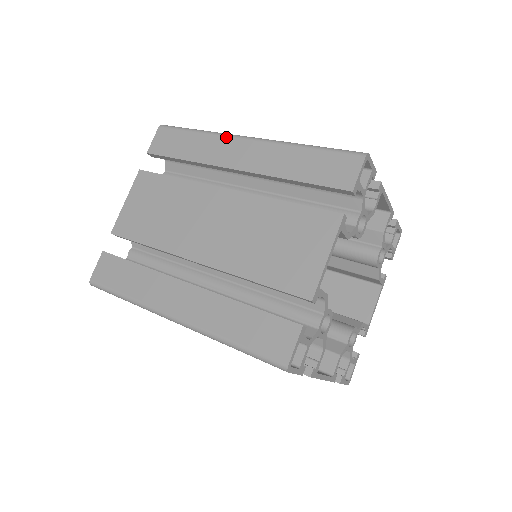
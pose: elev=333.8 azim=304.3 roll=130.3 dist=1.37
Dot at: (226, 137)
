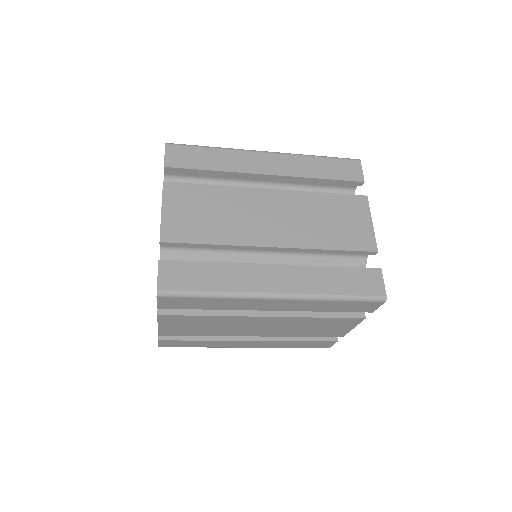
Dot at: (246, 151)
